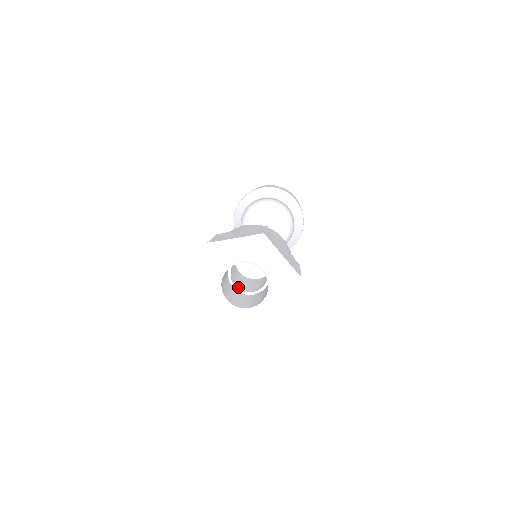
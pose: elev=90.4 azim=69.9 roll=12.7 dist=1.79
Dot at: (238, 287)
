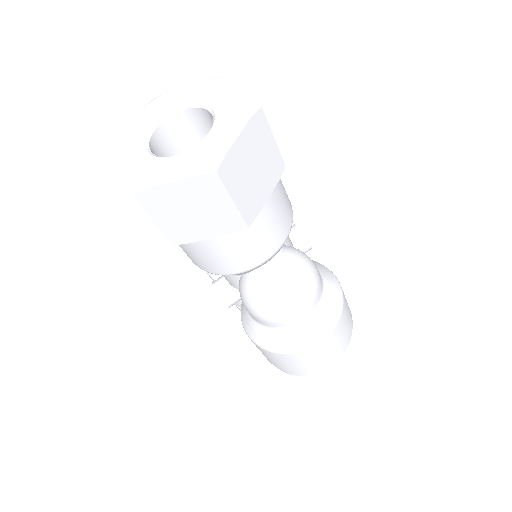
Dot at: occluded
